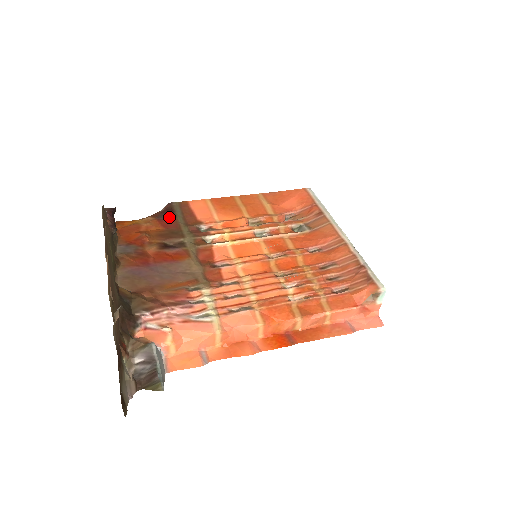
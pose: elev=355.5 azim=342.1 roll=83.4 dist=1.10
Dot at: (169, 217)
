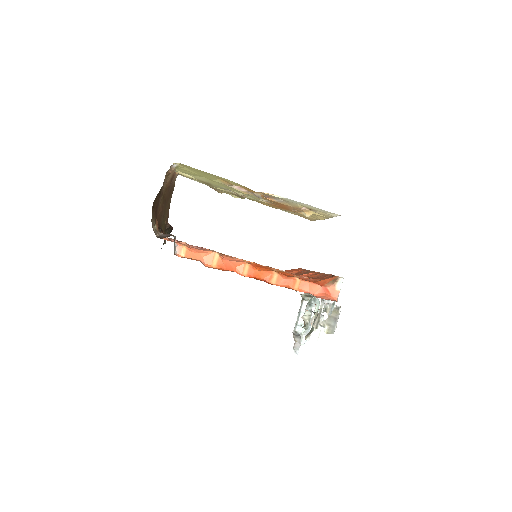
Dot at: occluded
